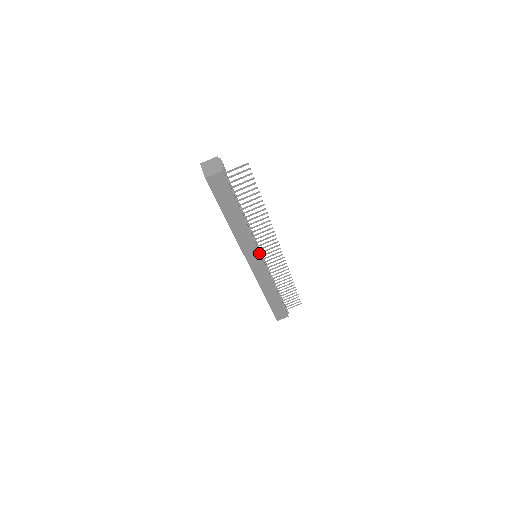
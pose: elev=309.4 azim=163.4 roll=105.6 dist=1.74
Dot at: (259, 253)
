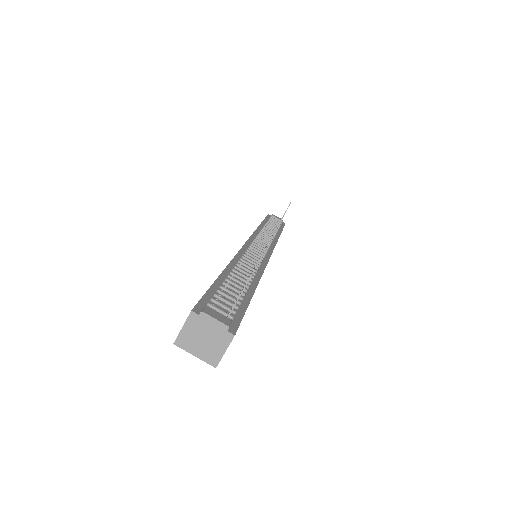
Dot at: (268, 261)
